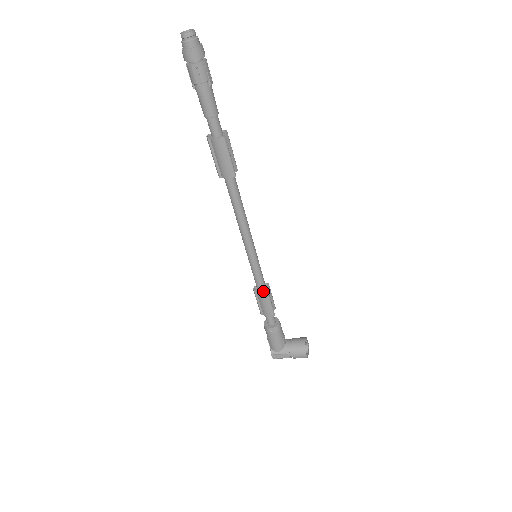
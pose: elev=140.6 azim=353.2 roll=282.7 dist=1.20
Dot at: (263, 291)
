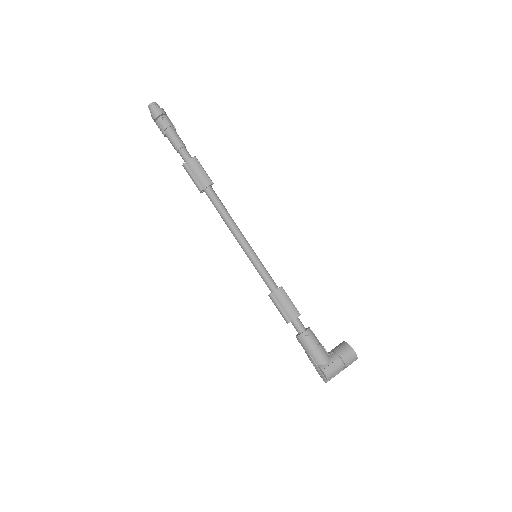
Dot at: (278, 290)
